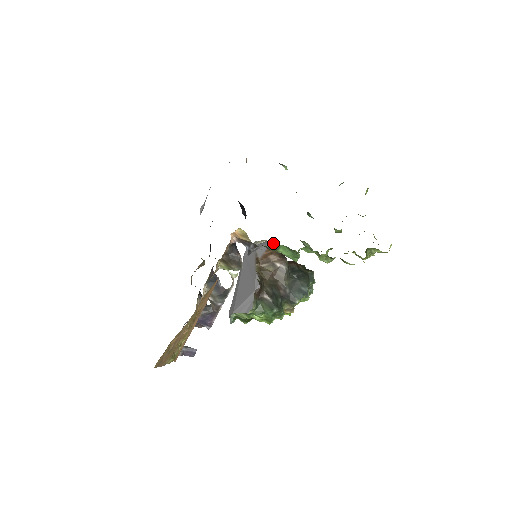
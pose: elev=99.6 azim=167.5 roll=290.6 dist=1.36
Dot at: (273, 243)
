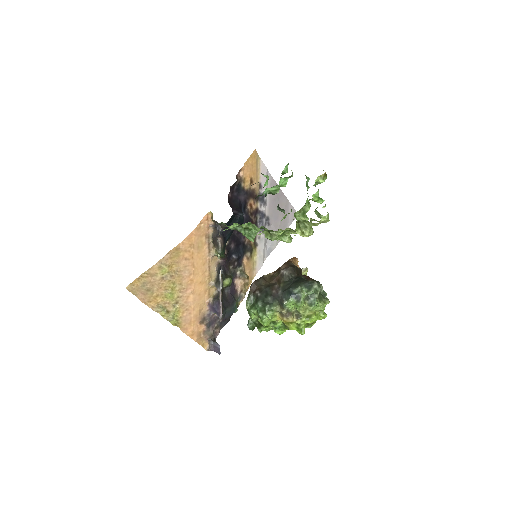
Dot at: (292, 258)
